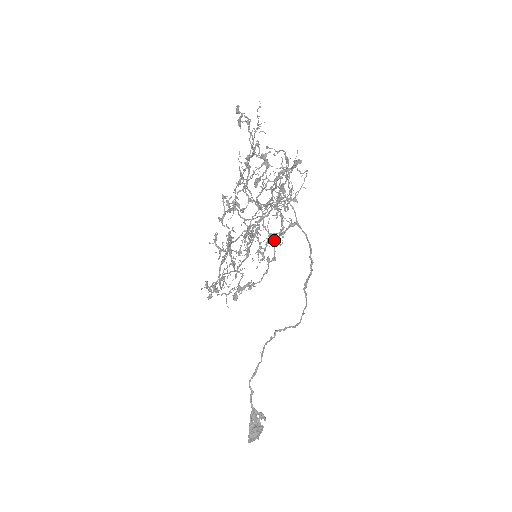
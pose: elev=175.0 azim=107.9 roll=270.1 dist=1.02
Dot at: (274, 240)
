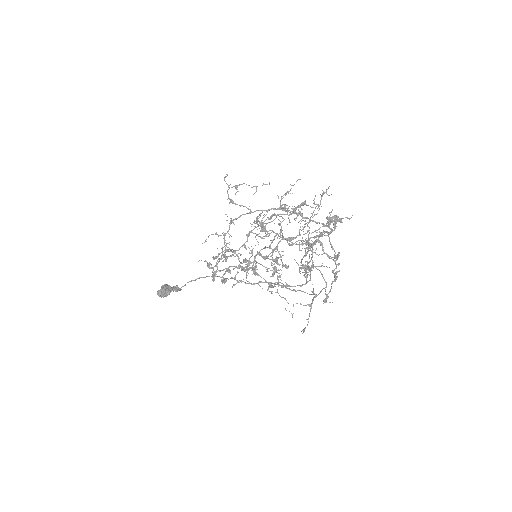
Dot at: occluded
